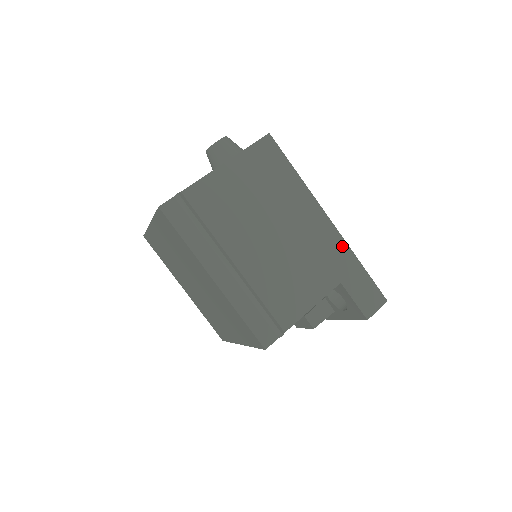
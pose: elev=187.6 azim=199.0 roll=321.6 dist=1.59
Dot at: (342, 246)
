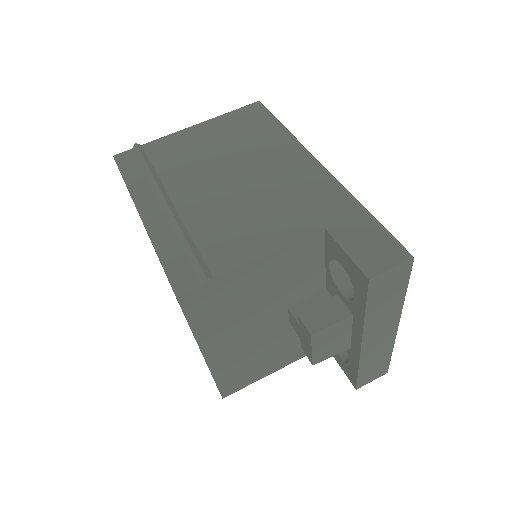
Dot at: (336, 190)
